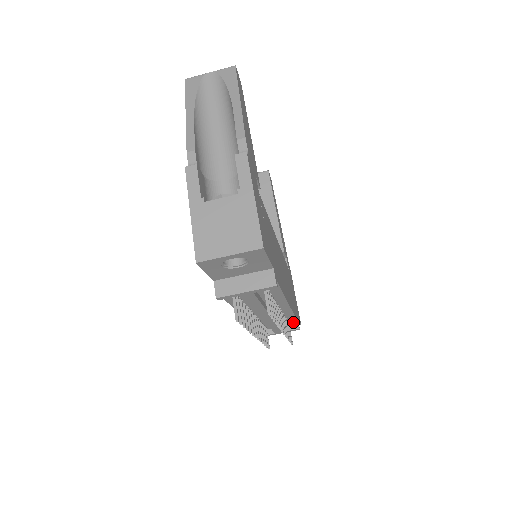
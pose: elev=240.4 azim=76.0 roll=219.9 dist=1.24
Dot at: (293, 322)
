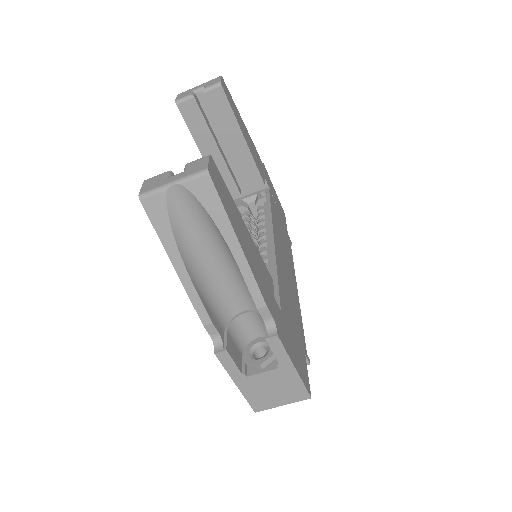
Dot at: occluded
